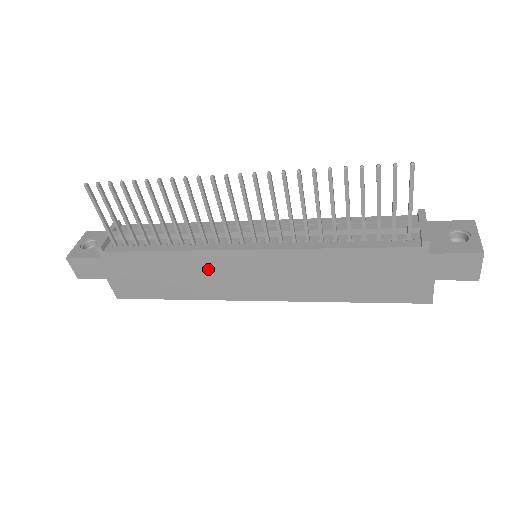
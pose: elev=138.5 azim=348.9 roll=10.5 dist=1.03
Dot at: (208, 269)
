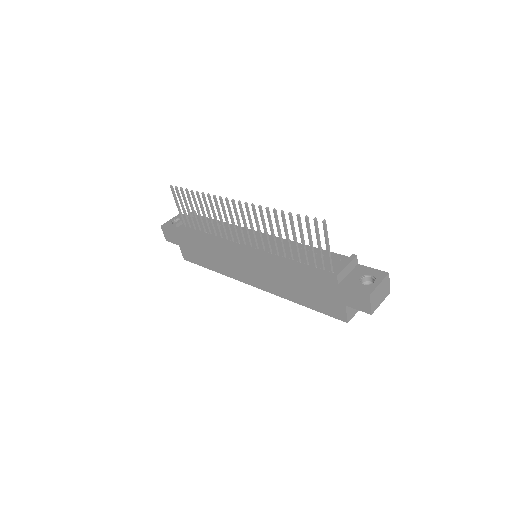
Dot at: (225, 255)
